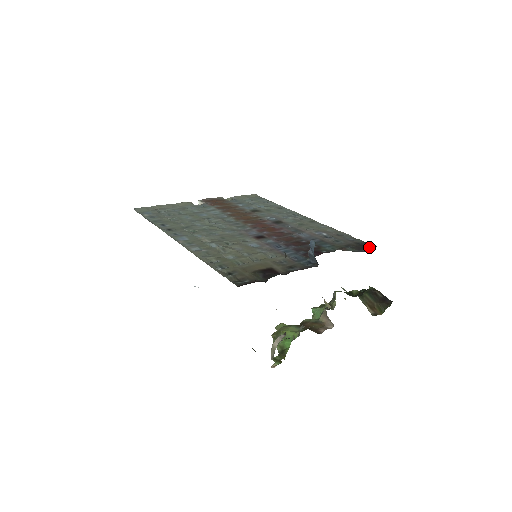
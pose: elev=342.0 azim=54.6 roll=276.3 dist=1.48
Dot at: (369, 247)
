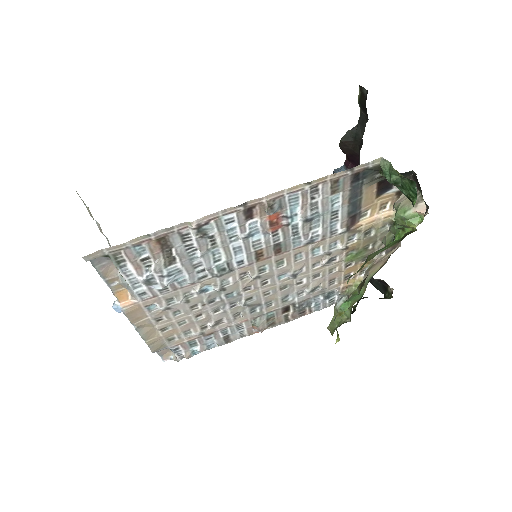
Dot at: occluded
